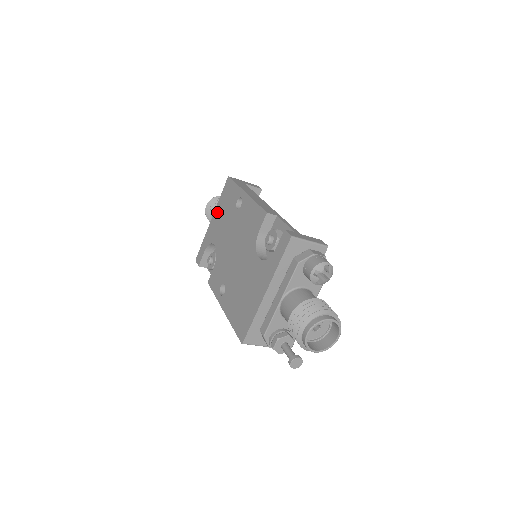
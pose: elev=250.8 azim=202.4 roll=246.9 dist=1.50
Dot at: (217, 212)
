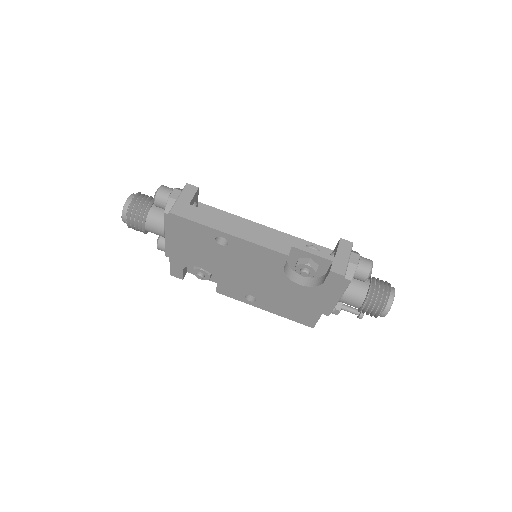
Dot at: (177, 243)
